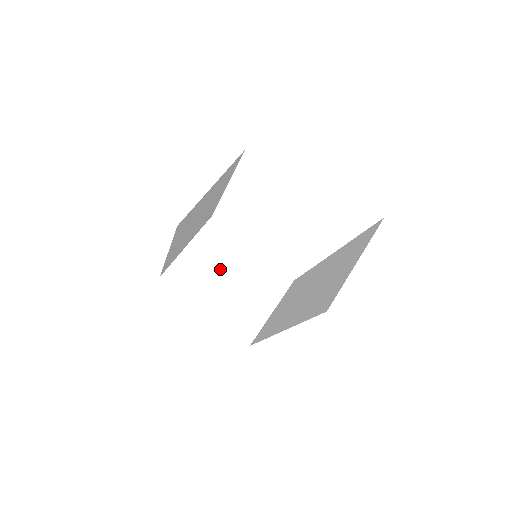
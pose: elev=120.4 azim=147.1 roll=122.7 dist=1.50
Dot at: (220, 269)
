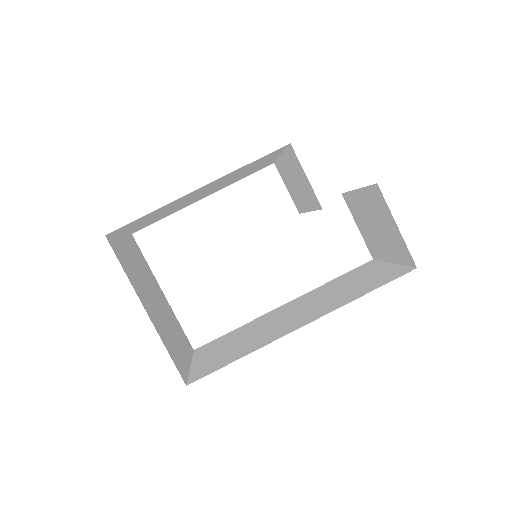
Dot at: (147, 284)
